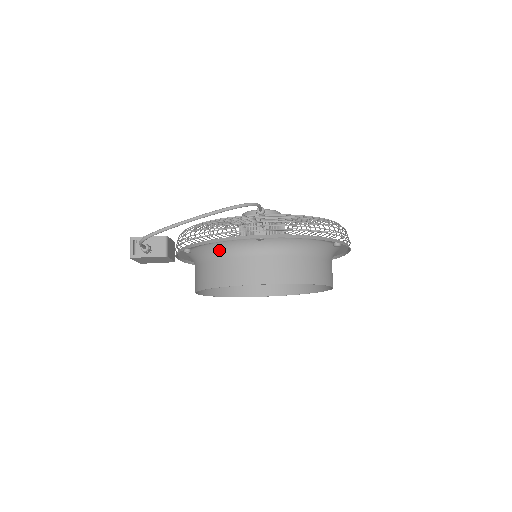
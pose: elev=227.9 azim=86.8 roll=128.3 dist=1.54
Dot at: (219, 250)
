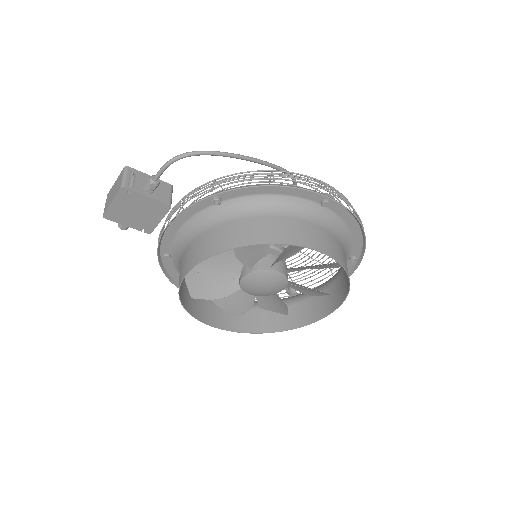
Dot at: (269, 205)
